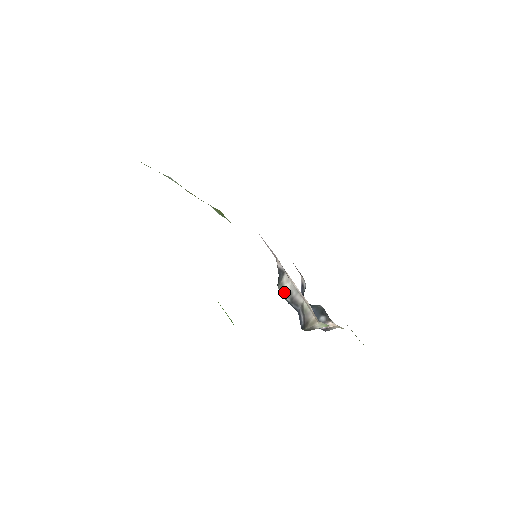
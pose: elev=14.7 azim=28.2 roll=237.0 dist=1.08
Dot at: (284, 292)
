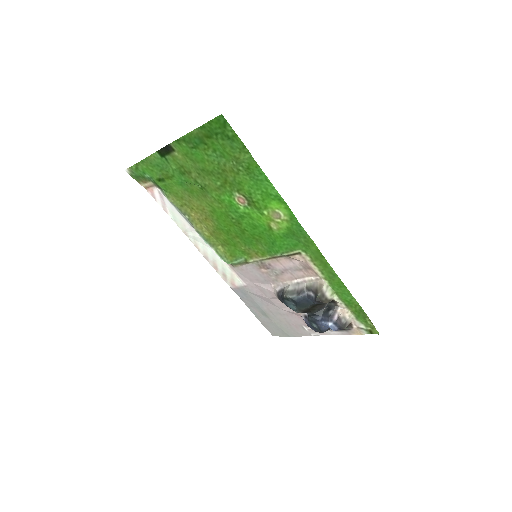
Dot at: (290, 293)
